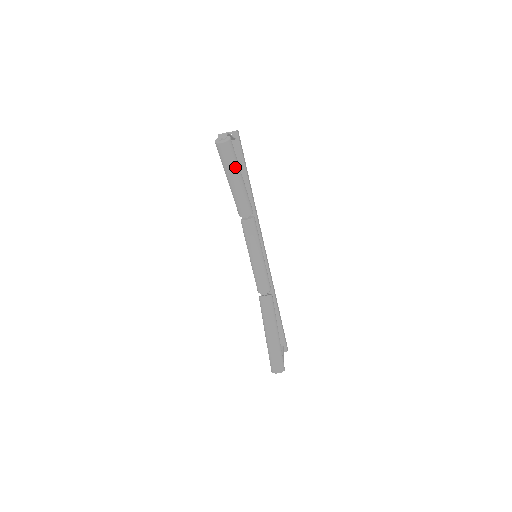
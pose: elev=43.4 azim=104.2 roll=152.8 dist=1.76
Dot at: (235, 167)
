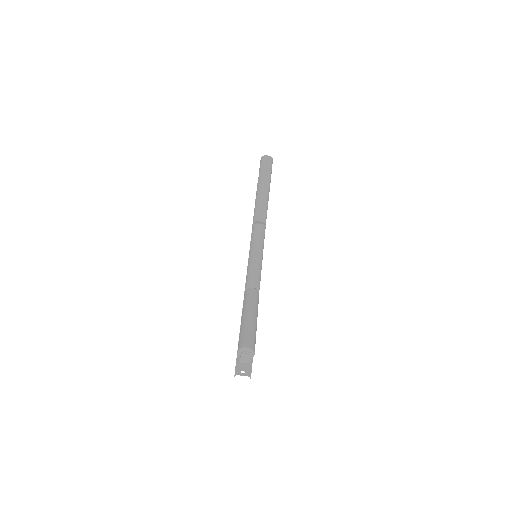
Dot at: (269, 177)
